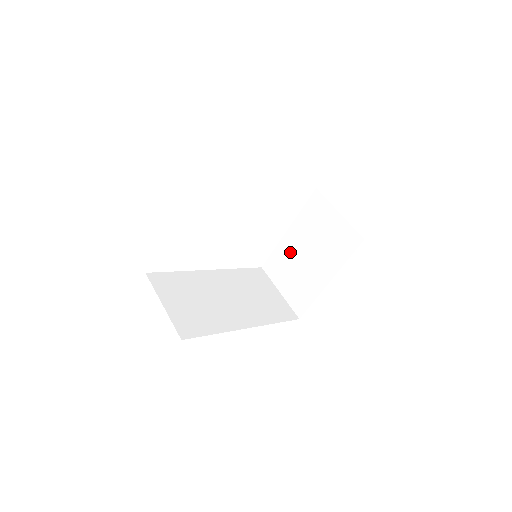
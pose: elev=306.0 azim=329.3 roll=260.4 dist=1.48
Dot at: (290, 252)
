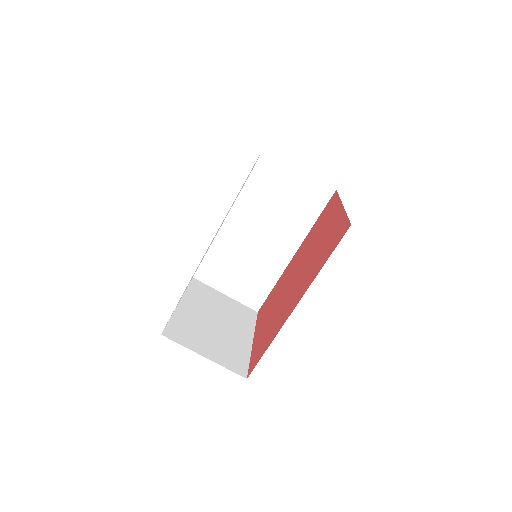
Dot at: occluded
